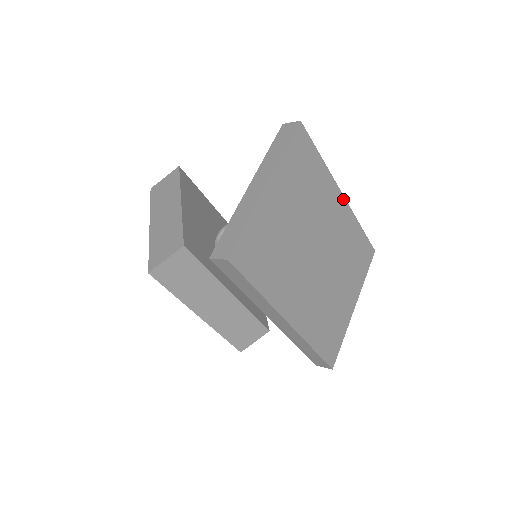
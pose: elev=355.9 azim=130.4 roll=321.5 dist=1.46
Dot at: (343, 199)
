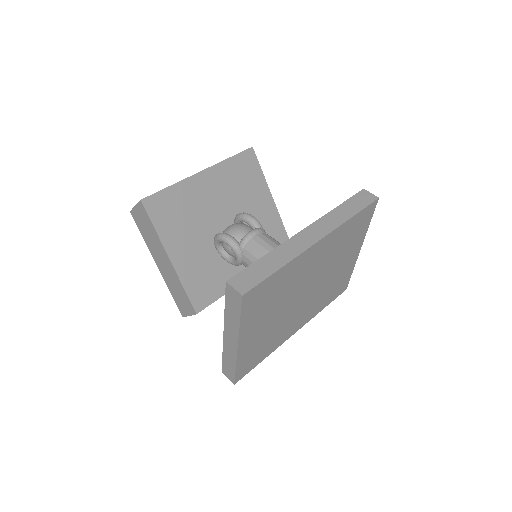
Dot at: (321, 241)
